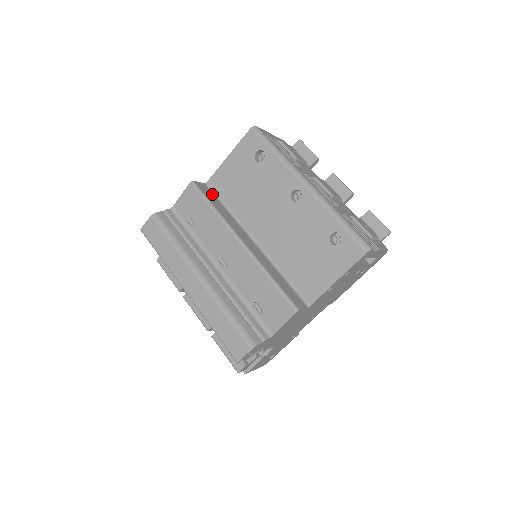
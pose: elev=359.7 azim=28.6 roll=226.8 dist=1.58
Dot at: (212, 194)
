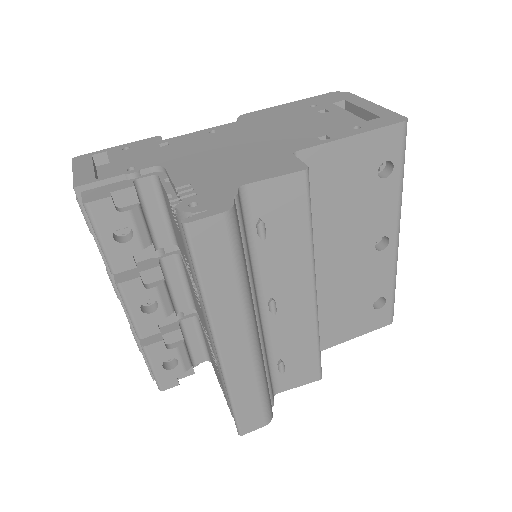
Dot at: occluded
